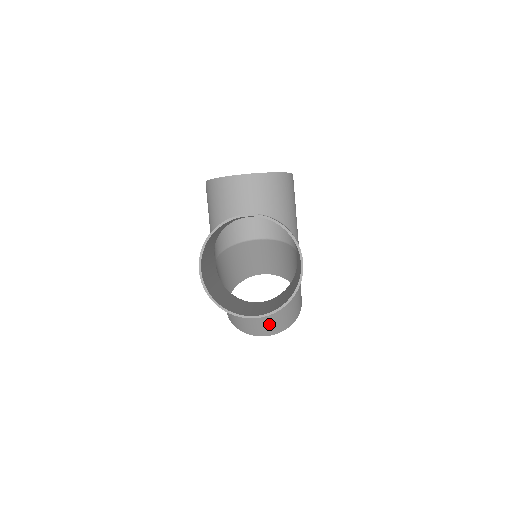
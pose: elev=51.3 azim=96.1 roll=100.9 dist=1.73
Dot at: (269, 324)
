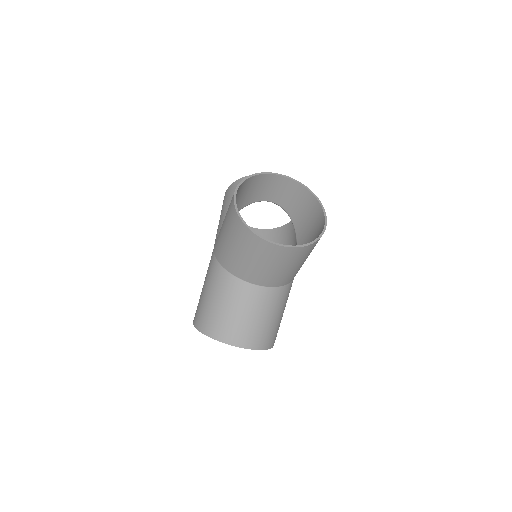
Dot at: (251, 326)
